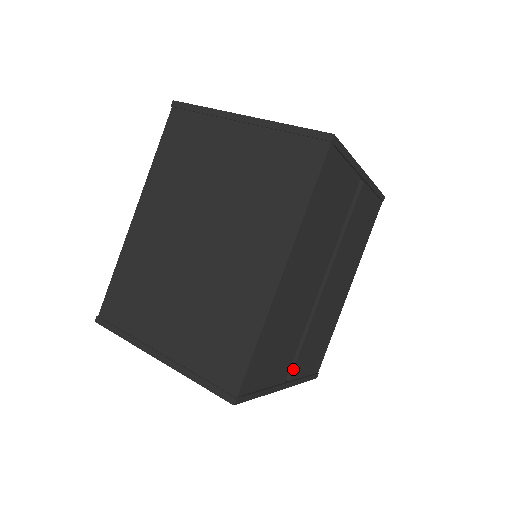
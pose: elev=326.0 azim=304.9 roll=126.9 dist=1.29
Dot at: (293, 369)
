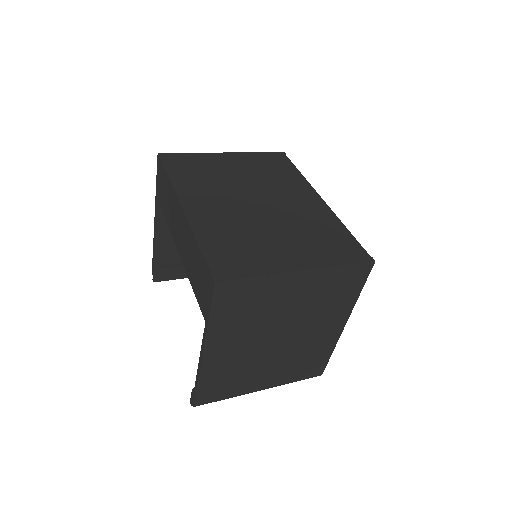
Dot at: occluded
